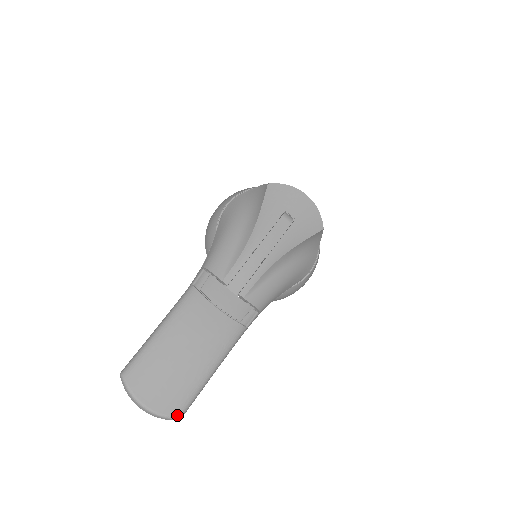
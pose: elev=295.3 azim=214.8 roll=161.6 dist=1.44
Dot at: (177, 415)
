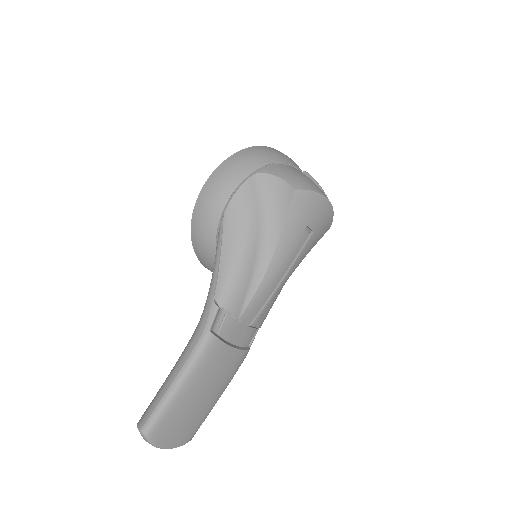
Dot at: (191, 439)
